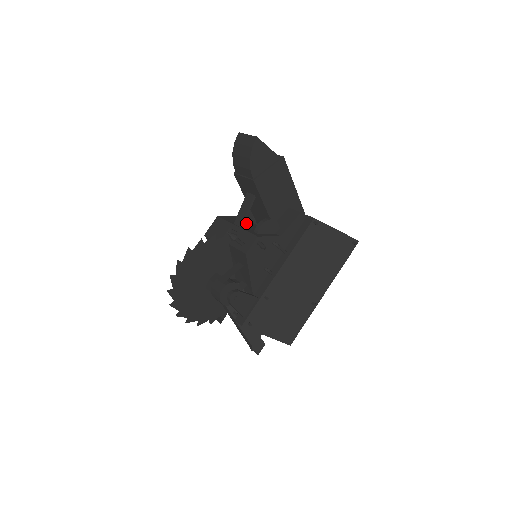
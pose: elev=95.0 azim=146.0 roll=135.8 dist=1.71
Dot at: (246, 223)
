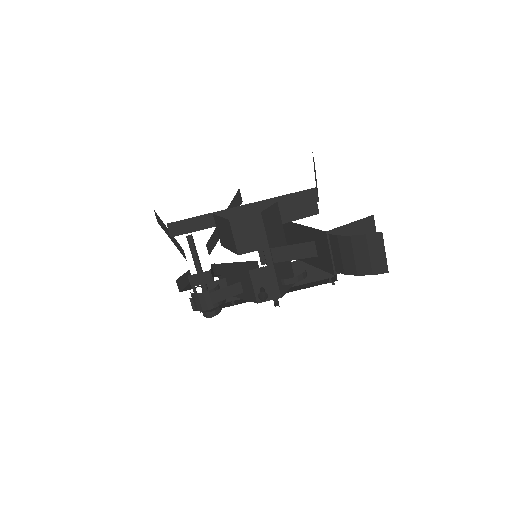
Dot at: (280, 238)
